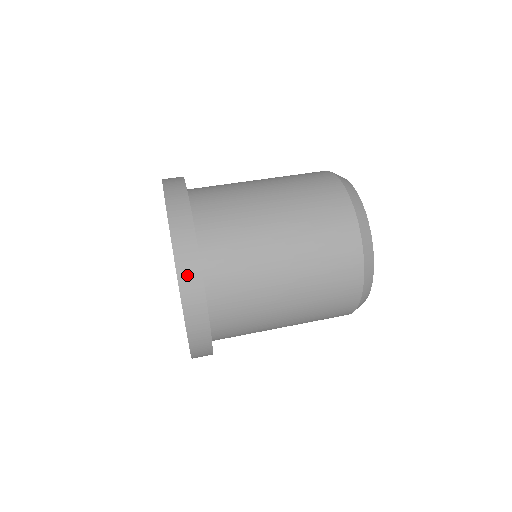
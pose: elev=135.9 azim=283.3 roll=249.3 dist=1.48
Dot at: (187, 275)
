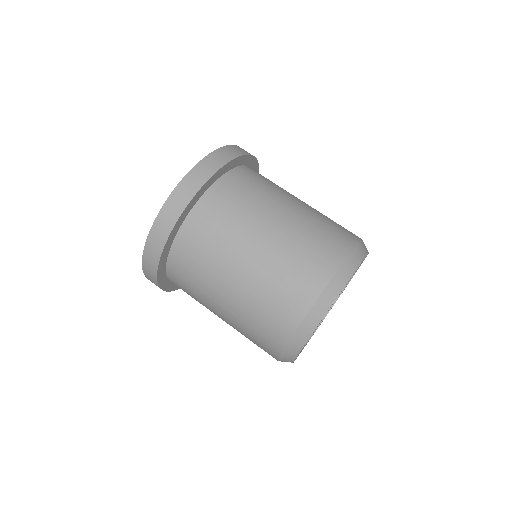
Dot at: (150, 253)
